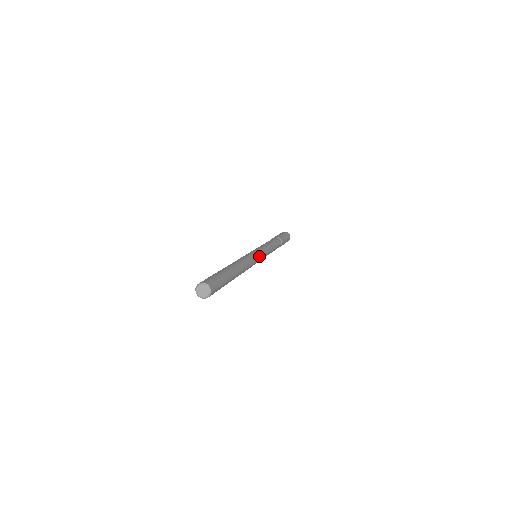
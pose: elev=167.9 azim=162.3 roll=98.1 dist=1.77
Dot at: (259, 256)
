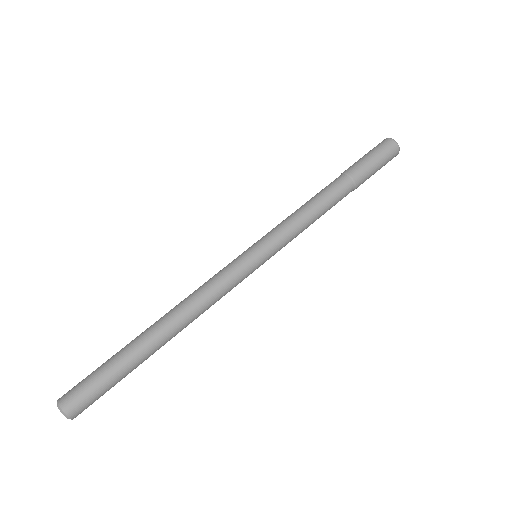
Dot at: (252, 272)
